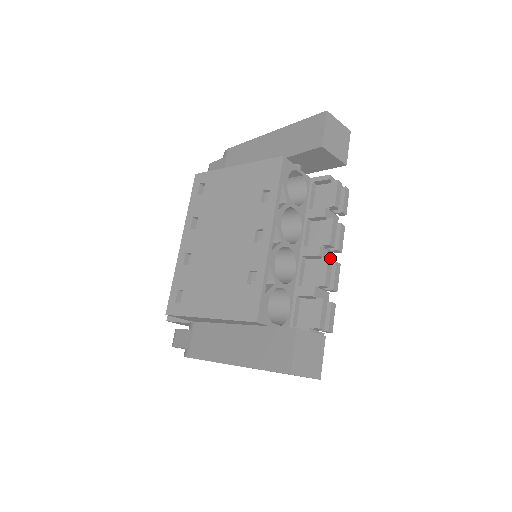
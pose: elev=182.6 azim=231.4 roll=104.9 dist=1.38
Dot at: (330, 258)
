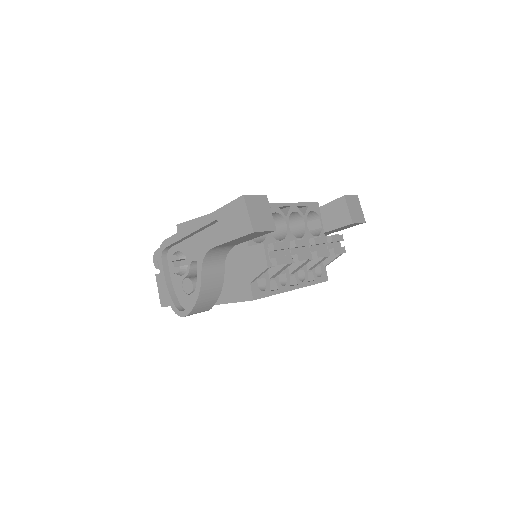
Dot at: occluded
